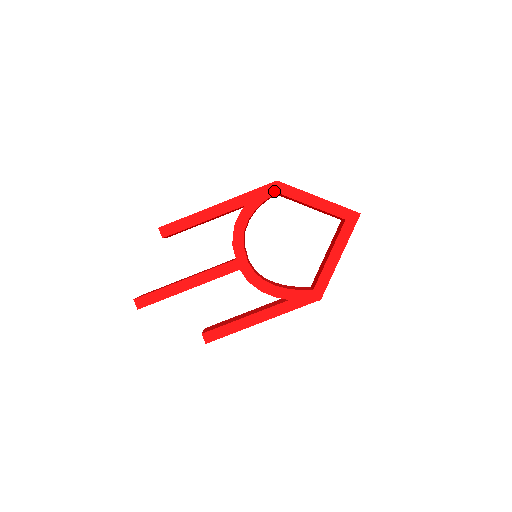
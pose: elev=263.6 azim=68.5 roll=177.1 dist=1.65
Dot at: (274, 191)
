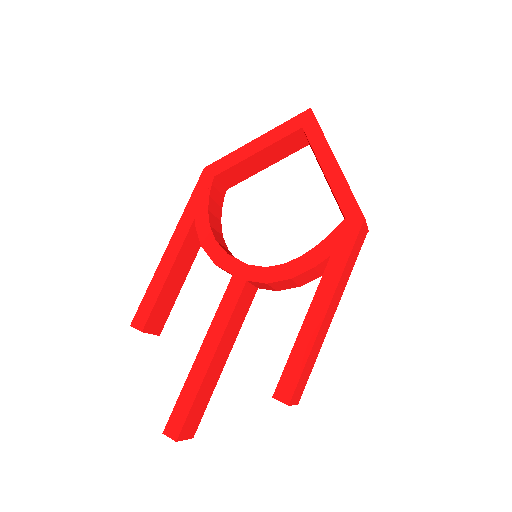
Dot at: (210, 178)
